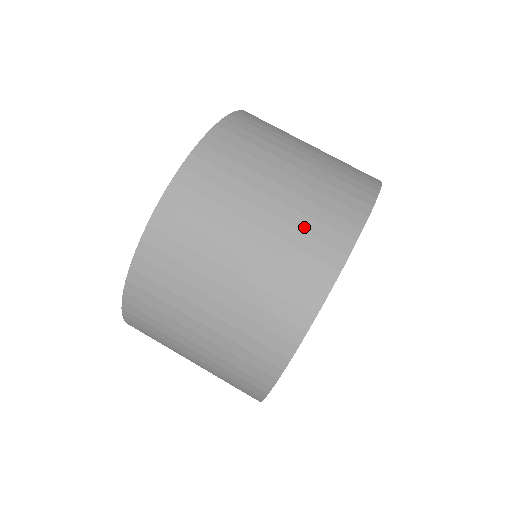
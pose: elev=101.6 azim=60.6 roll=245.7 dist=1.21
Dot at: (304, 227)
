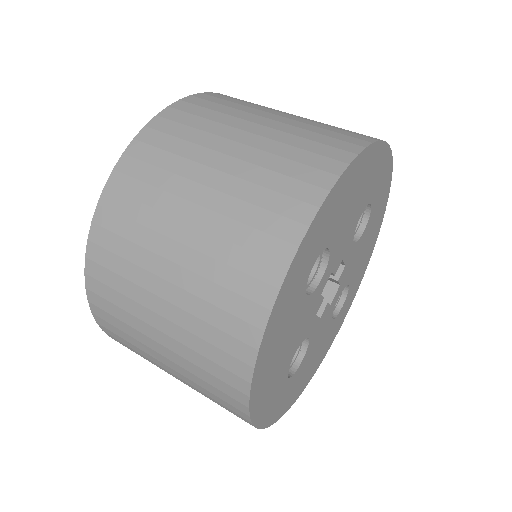
Dot at: (217, 277)
